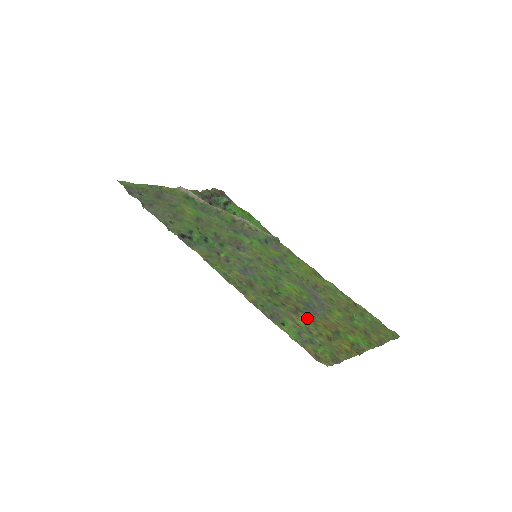
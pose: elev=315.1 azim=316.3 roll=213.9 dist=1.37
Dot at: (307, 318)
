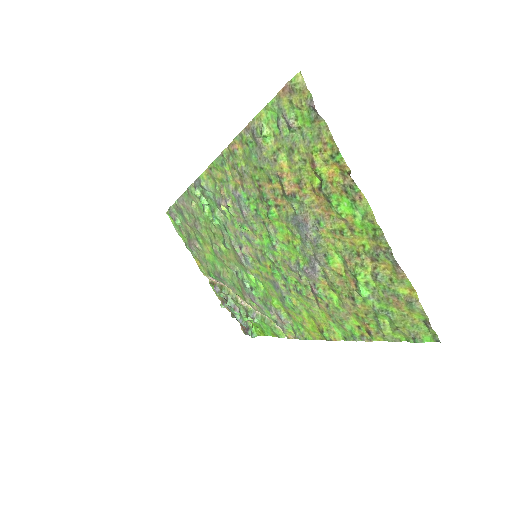
Dot at: (293, 182)
